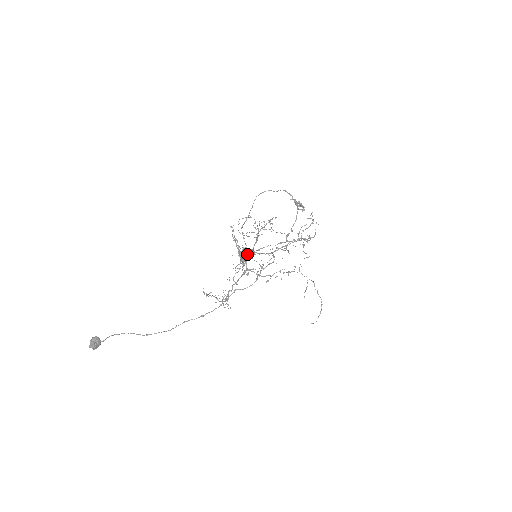
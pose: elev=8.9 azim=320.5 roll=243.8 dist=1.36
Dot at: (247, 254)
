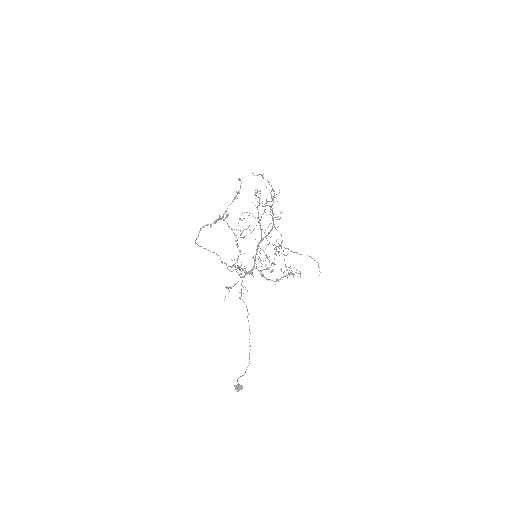
Dot at: occluded
